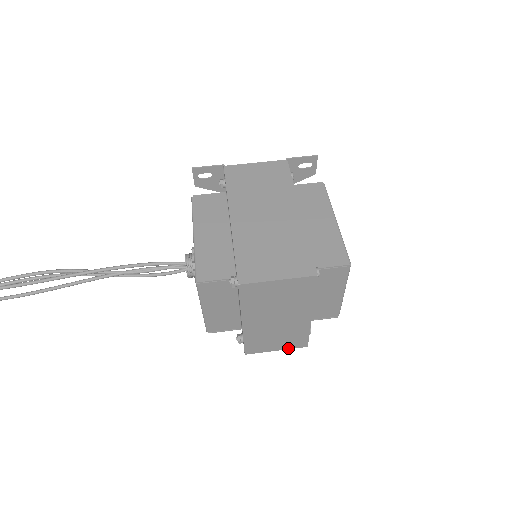
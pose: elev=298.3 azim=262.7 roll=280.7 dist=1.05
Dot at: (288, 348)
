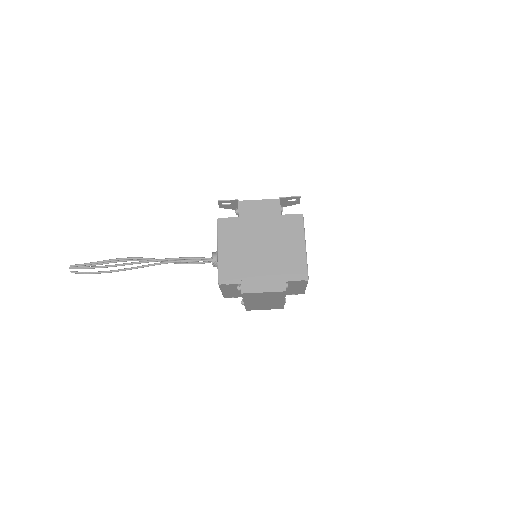
Dot at: occluded
